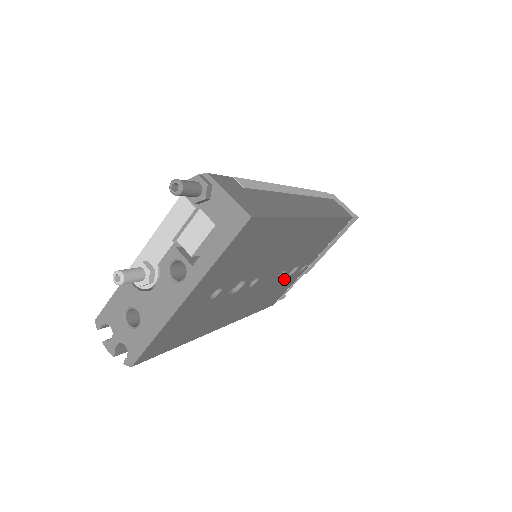
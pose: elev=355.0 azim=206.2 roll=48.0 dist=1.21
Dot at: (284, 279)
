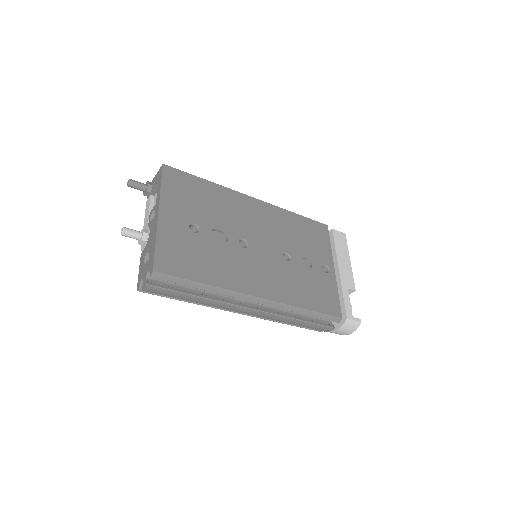
Dot at: (304, 271)
